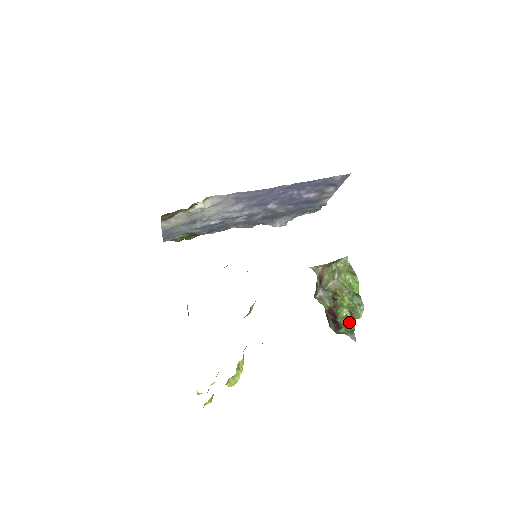
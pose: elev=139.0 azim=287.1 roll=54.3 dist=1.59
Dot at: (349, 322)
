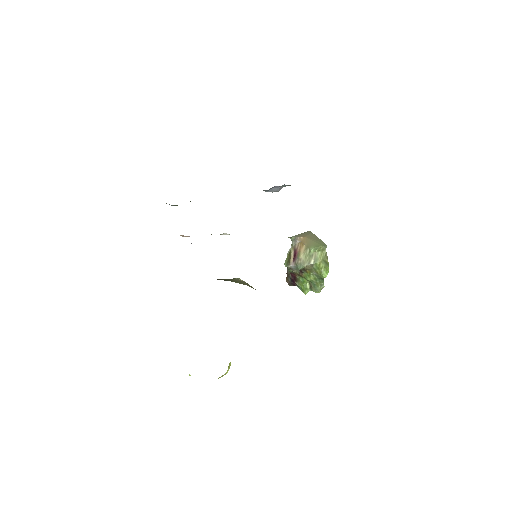
Dot at: (306, 291)
